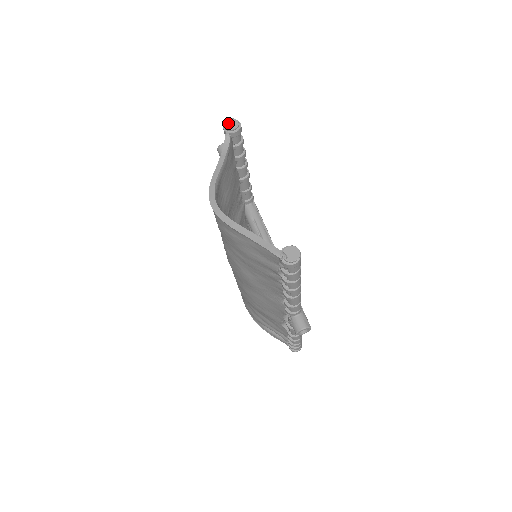
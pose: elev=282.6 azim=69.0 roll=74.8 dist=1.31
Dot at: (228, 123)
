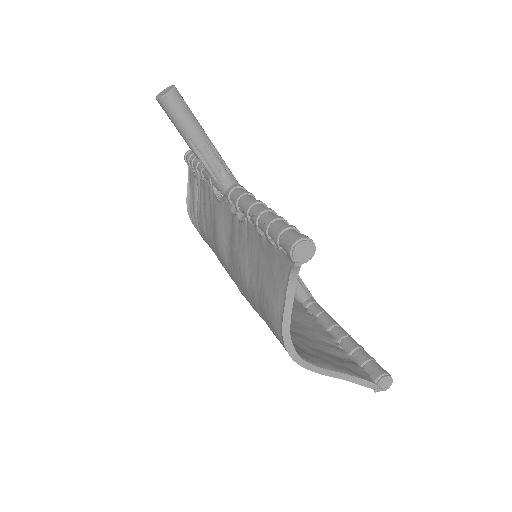
Dot at: (300, 252)
